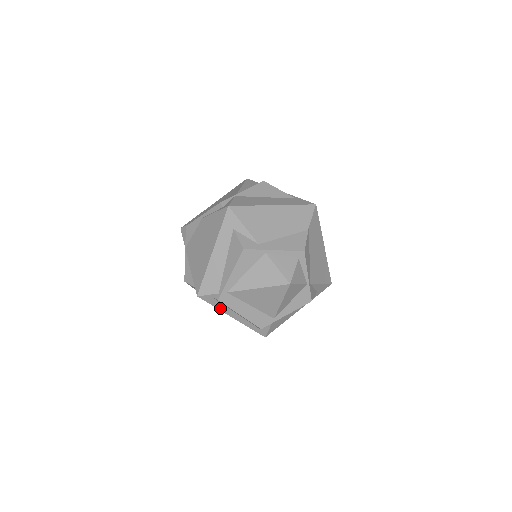
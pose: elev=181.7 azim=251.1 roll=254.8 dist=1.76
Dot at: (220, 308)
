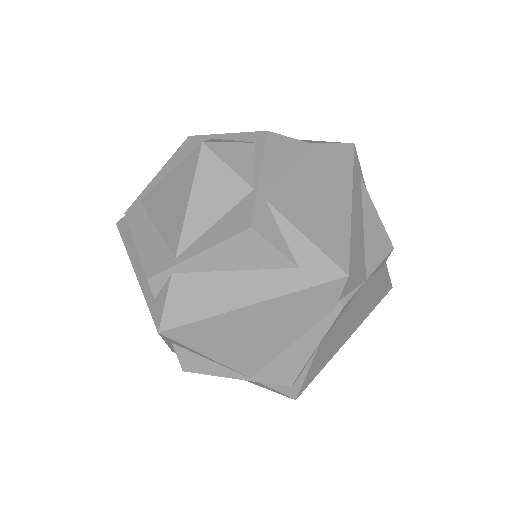
Dot at: (128, 247)
